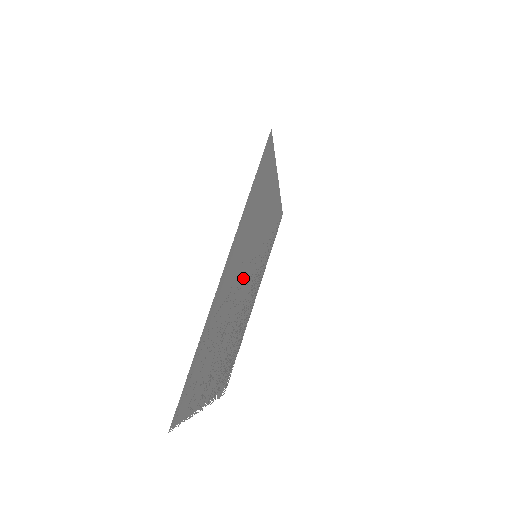
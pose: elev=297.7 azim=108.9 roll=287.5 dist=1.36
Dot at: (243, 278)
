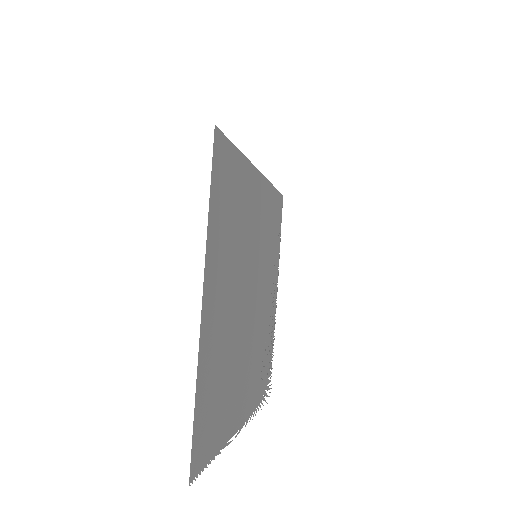
Dot at: (244, 286)
